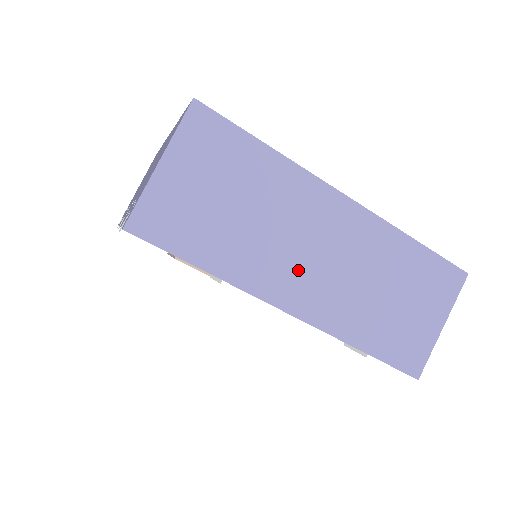
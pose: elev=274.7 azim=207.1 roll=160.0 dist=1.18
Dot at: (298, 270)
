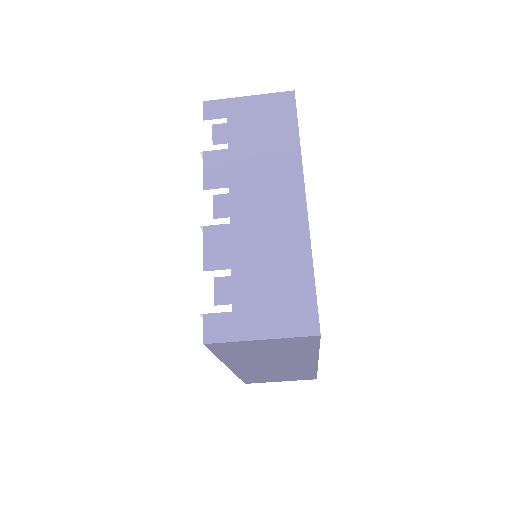
Dot at: (257, 365)
